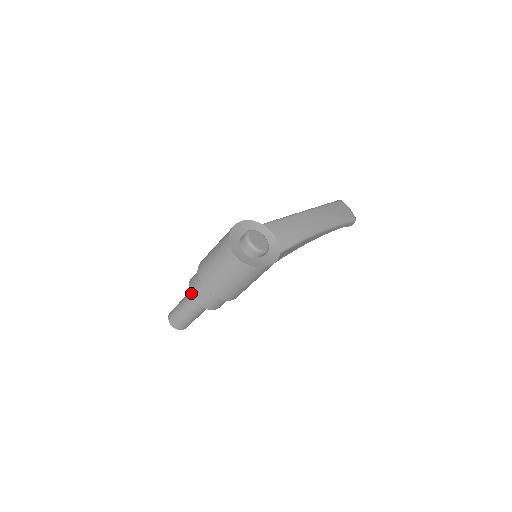
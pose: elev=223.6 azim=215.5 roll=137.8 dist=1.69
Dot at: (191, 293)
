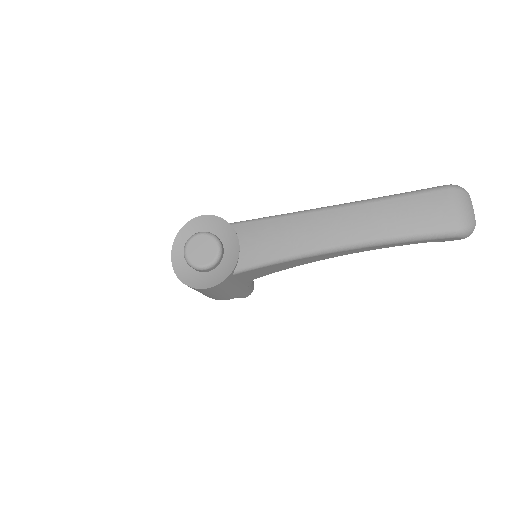
Dot at: occluded
